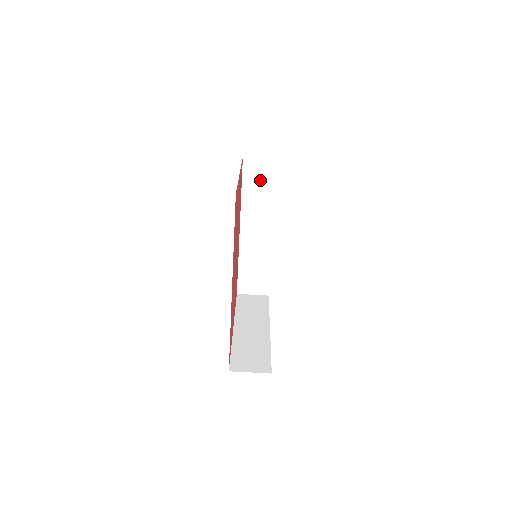
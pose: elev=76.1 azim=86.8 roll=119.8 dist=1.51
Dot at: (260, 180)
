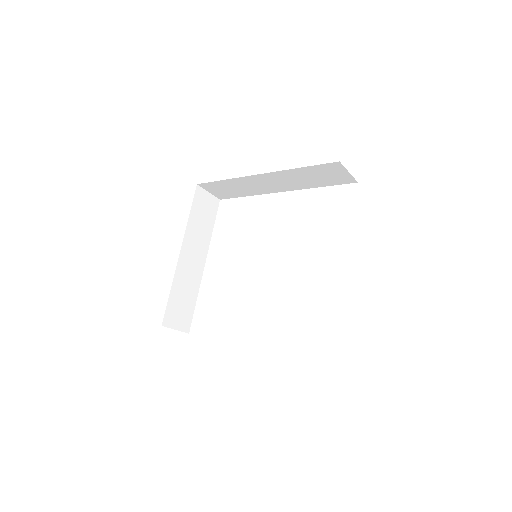
Dot at: (325, 176)
